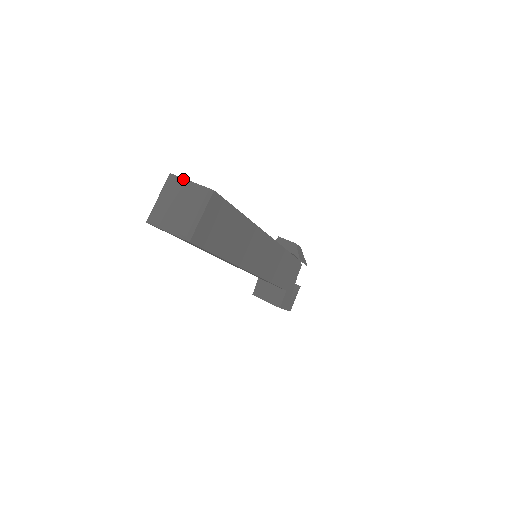
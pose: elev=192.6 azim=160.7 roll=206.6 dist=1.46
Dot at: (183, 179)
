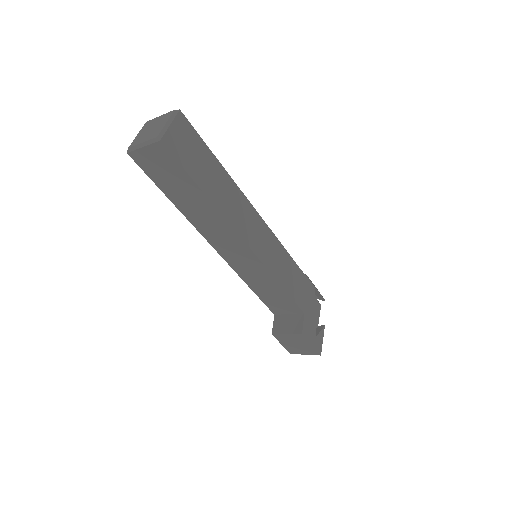
Dot at: (157, 118)
